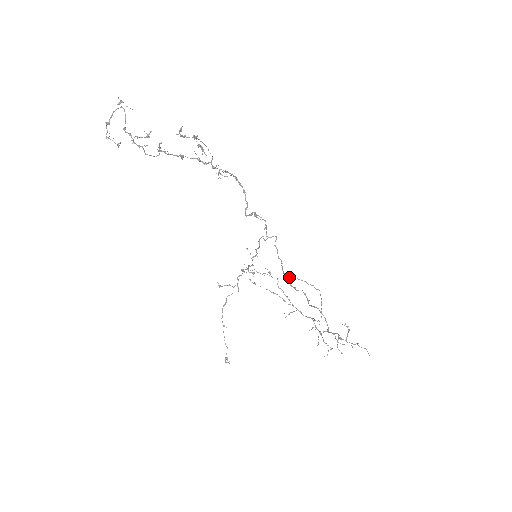
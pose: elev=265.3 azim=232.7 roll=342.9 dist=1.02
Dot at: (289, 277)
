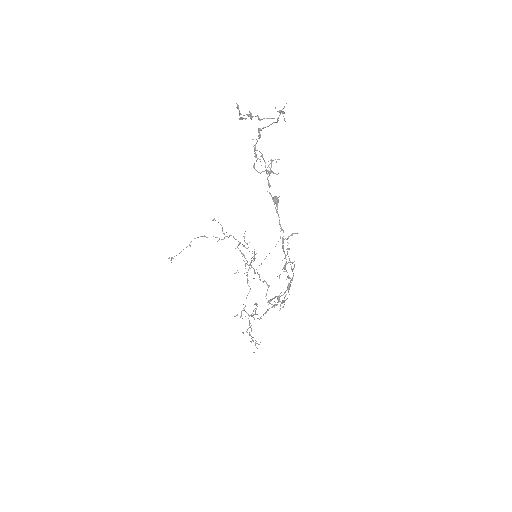
Dot at: occluded
